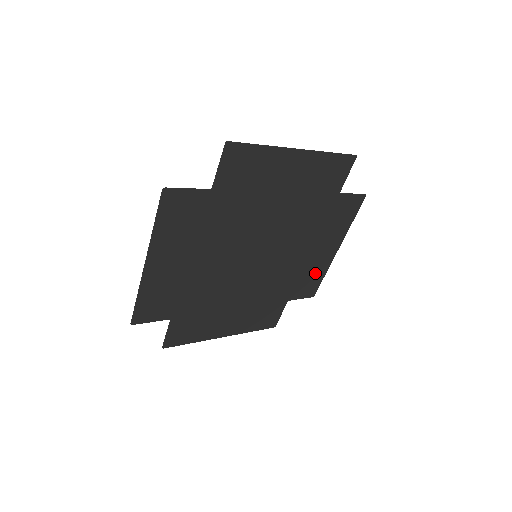
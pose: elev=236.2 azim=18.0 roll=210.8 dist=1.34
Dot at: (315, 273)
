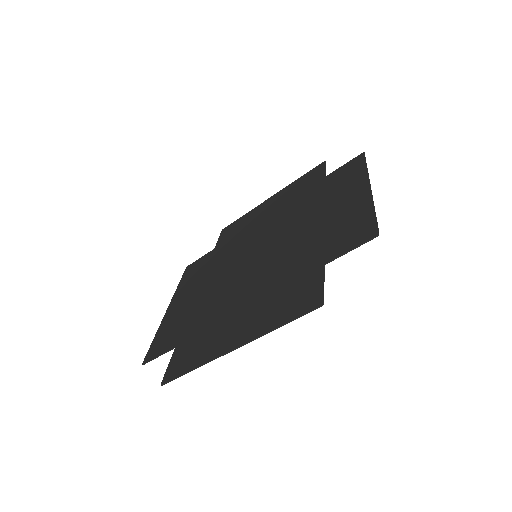
Dot at: (245, 221)
